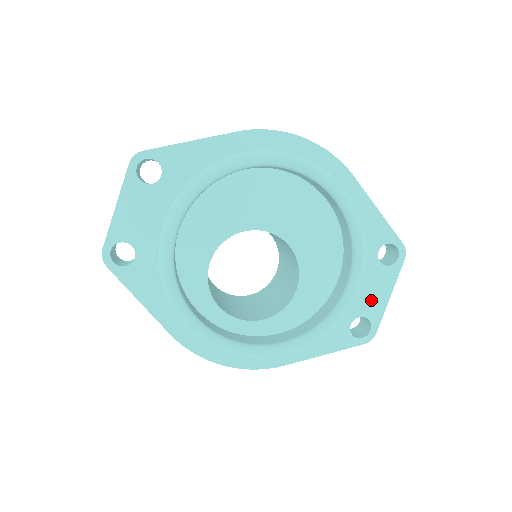
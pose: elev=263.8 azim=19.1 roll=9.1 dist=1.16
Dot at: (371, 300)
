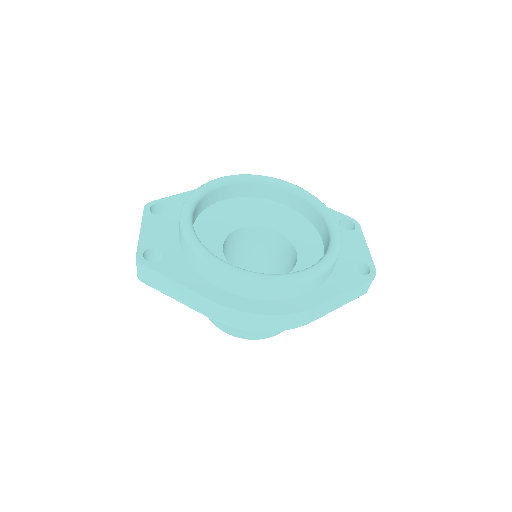
Dot at: (356, 251)
